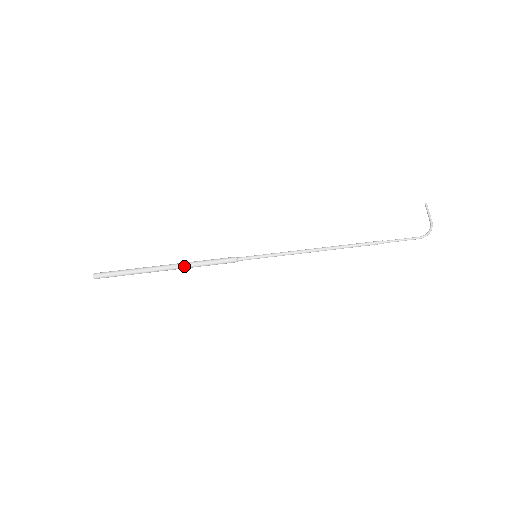
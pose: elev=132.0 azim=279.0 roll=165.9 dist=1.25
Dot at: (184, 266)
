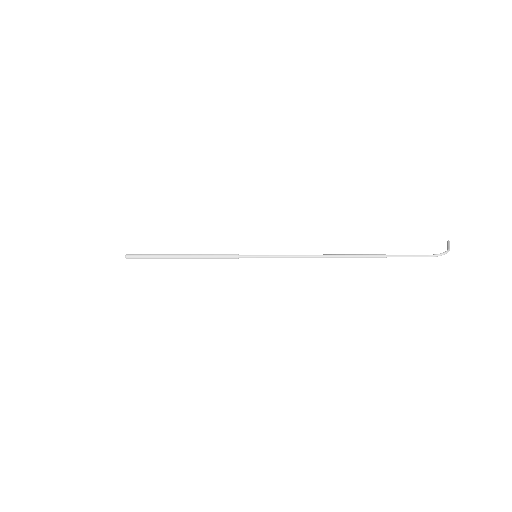
Dot at: (193, 255)
